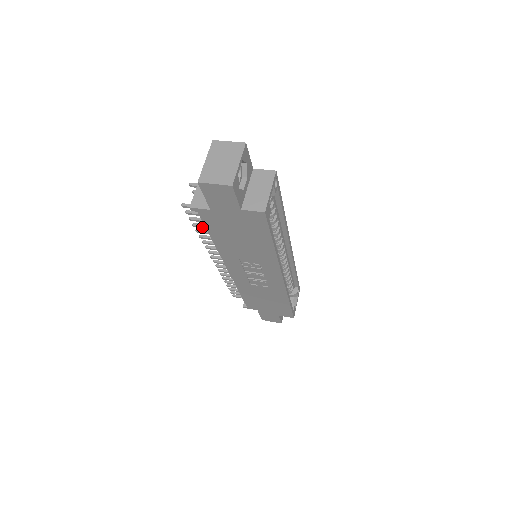
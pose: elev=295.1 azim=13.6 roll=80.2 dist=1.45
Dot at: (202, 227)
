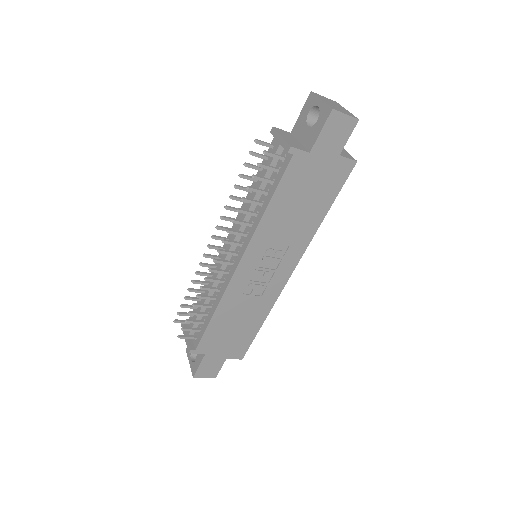
Dot at: (257, 191)
